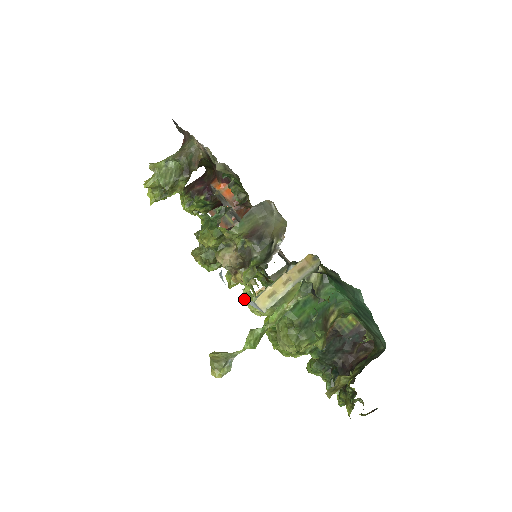
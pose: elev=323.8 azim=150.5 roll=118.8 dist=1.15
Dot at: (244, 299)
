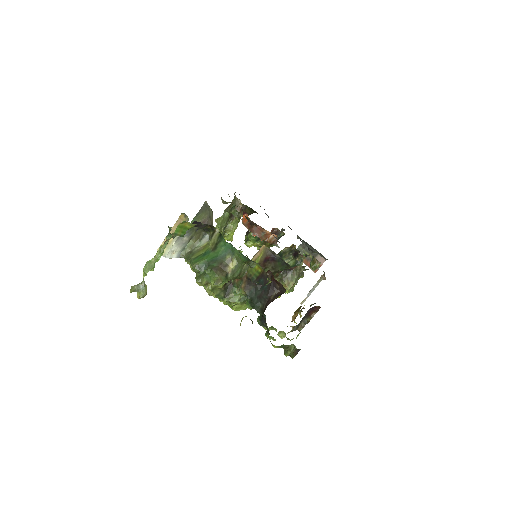
Dot at: occluded
